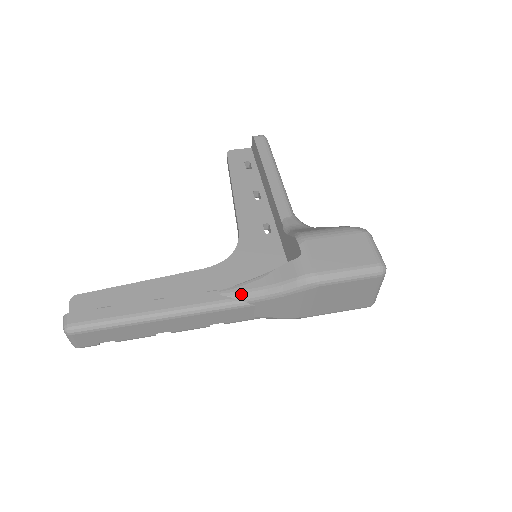
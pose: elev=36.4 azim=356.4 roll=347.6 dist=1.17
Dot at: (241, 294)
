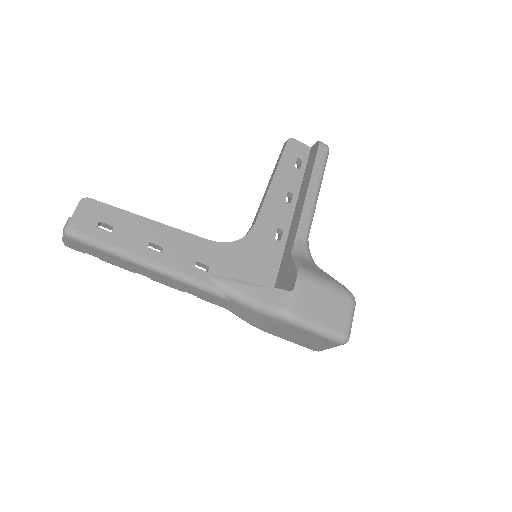
Dot at: (226, 288)
